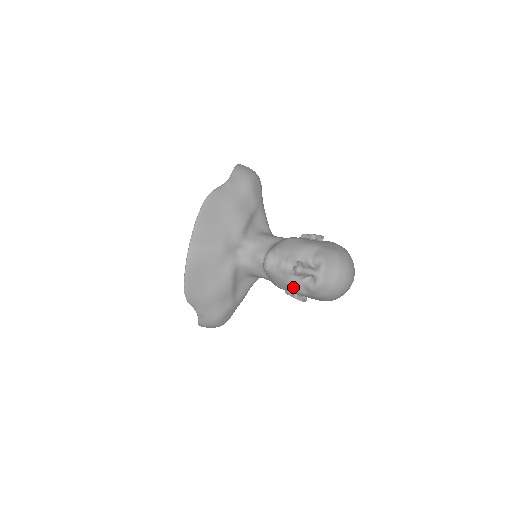
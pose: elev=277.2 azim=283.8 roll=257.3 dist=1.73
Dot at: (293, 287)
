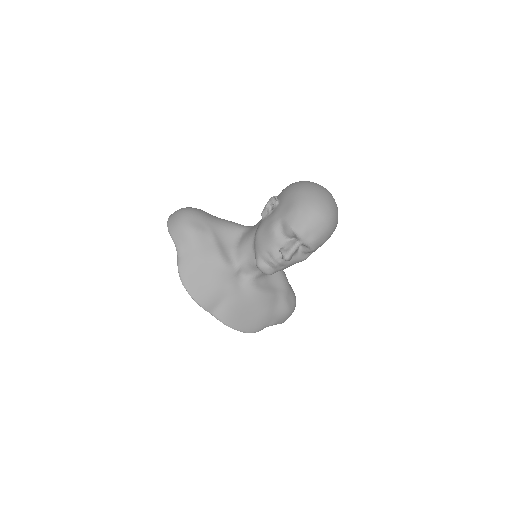
Dot at: (299, 261)
